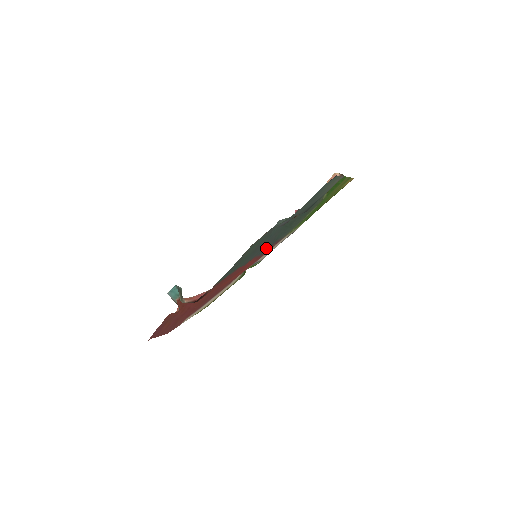
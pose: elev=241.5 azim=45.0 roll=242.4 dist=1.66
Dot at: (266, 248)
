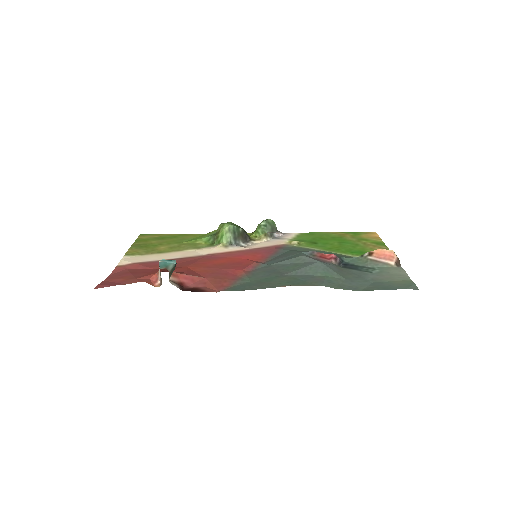
Dot at: (273, 258)
